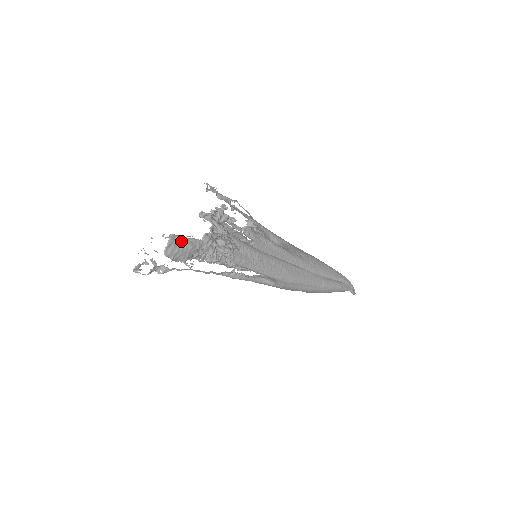
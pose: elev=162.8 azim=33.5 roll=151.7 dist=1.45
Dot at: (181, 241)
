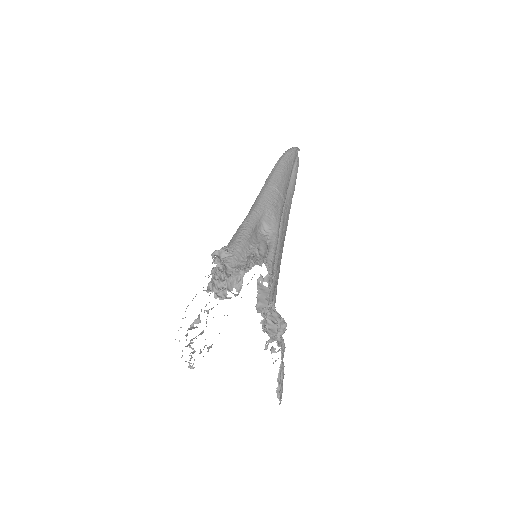
Dot at: (281, 386)
